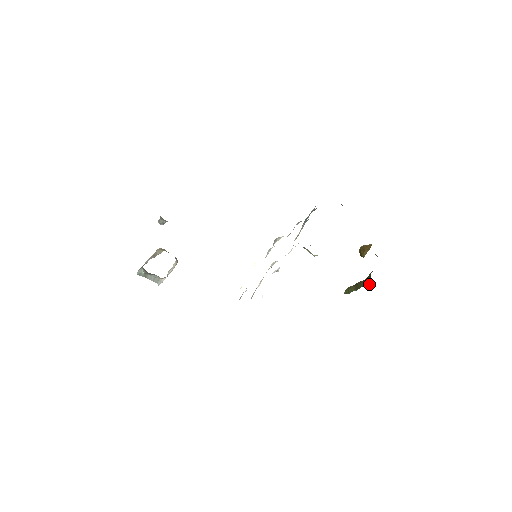
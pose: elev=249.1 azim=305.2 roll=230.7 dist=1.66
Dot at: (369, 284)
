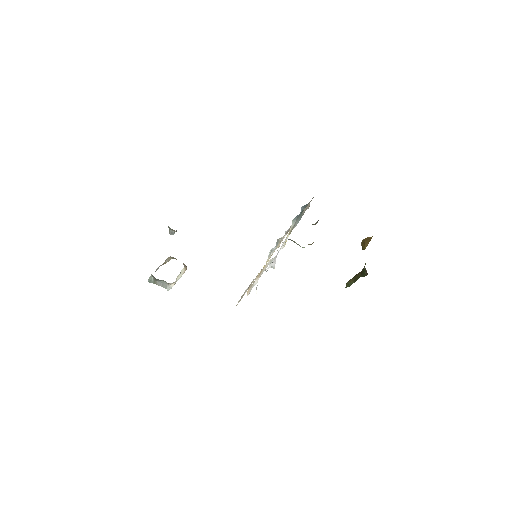
Dot at: (364, 274)
